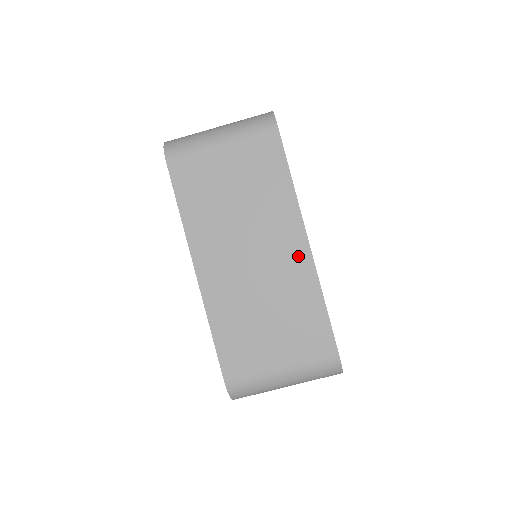
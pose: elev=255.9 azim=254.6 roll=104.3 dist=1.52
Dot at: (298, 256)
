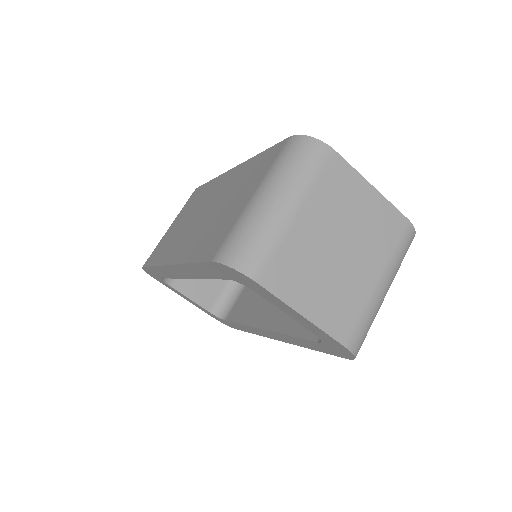
Dot at: (230, 177)
